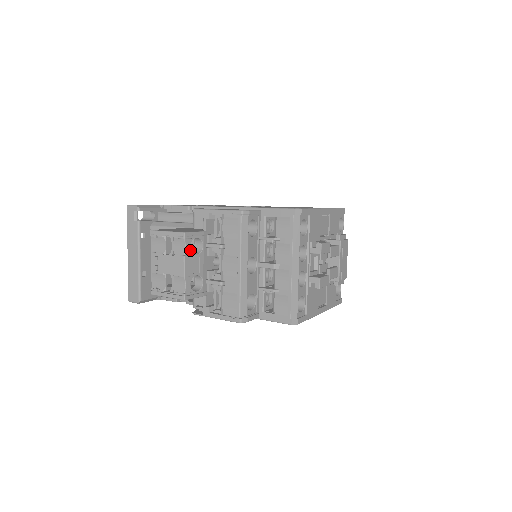
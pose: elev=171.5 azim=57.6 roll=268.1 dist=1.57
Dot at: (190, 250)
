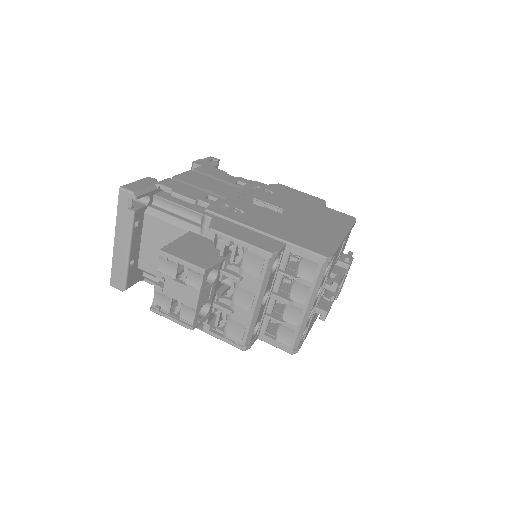
Dot at: (205, 282)
